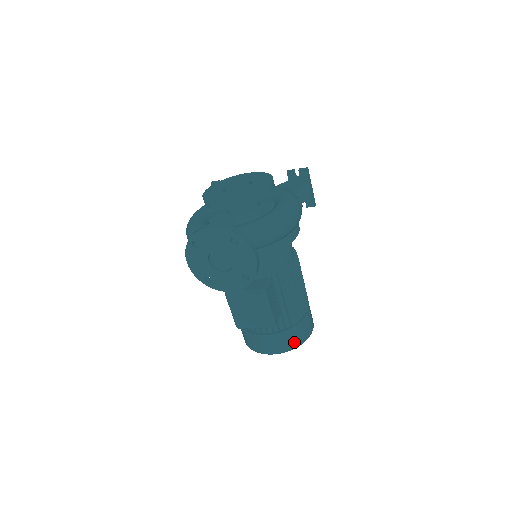
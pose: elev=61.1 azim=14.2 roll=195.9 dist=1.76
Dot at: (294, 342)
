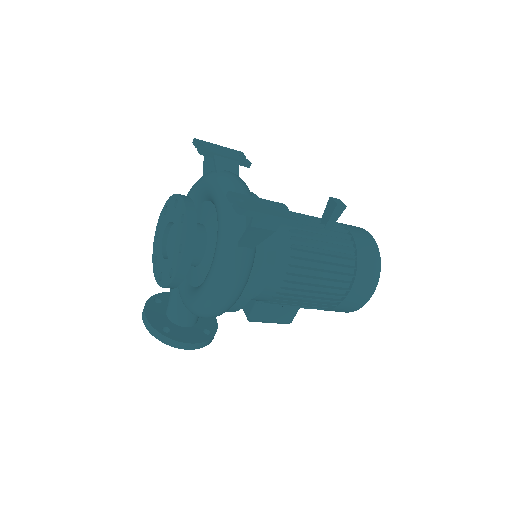
Dot at: occluded
